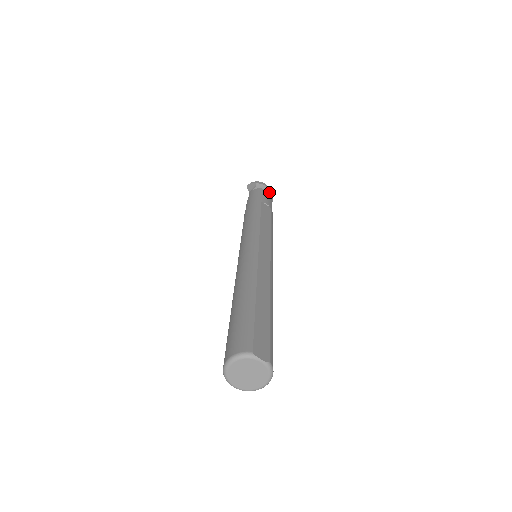
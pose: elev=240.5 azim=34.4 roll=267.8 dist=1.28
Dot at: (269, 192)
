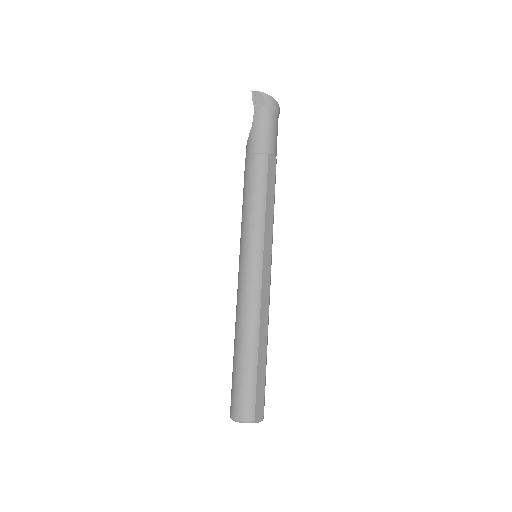
Dot at: (277, 114)
